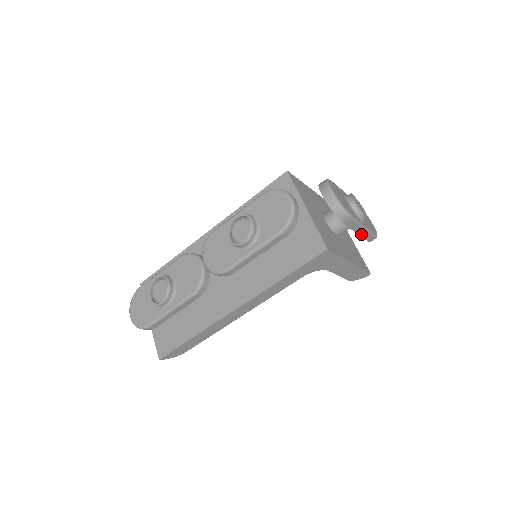
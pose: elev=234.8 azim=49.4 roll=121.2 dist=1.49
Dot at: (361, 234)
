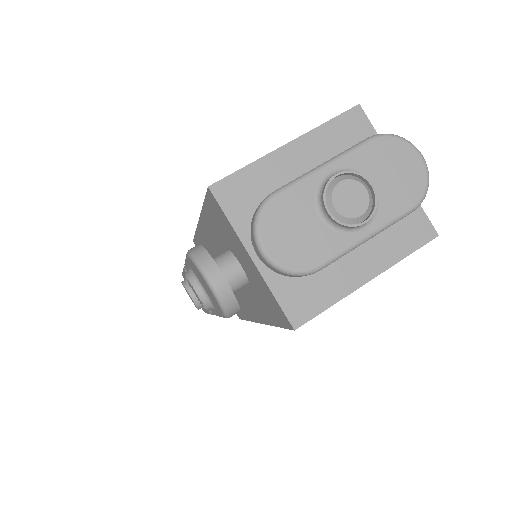
Dot at: occluded
